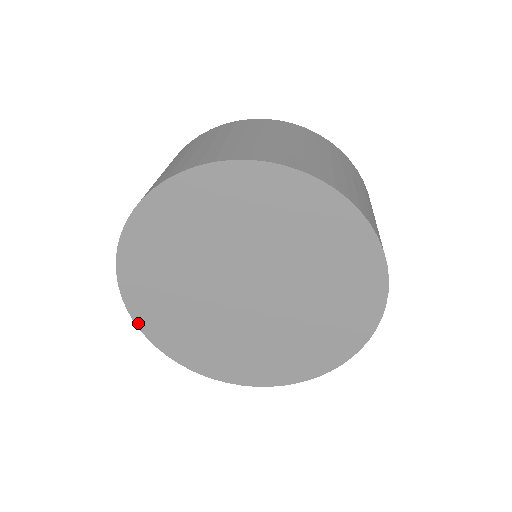
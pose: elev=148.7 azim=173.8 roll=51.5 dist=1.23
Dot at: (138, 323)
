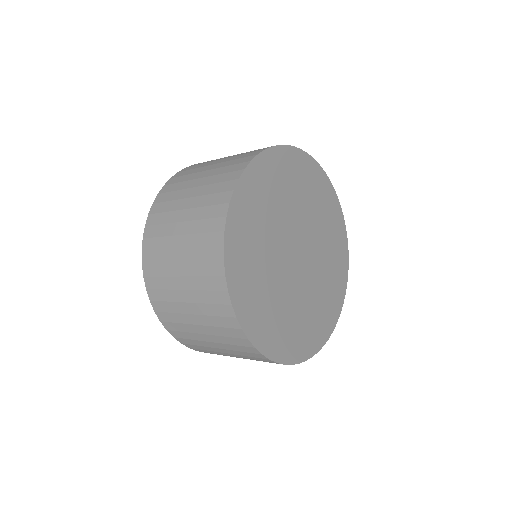
Dot at: (240, 321)
